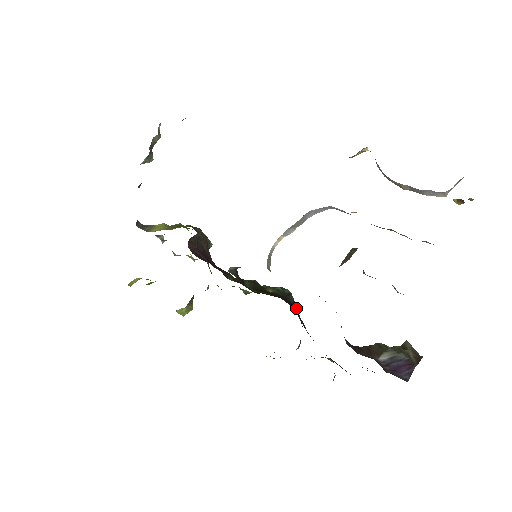
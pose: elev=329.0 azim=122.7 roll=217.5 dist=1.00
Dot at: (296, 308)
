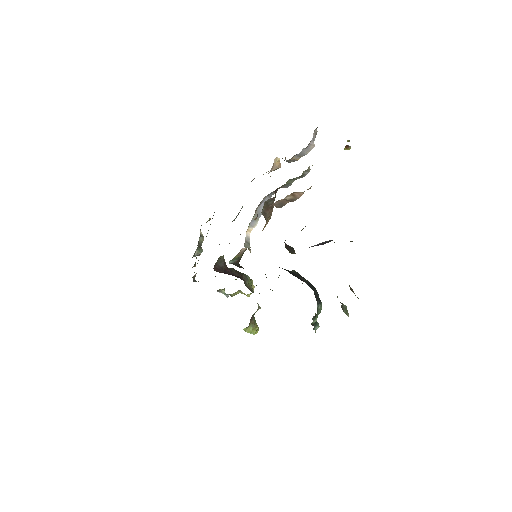
Dot at: (298, 275)
